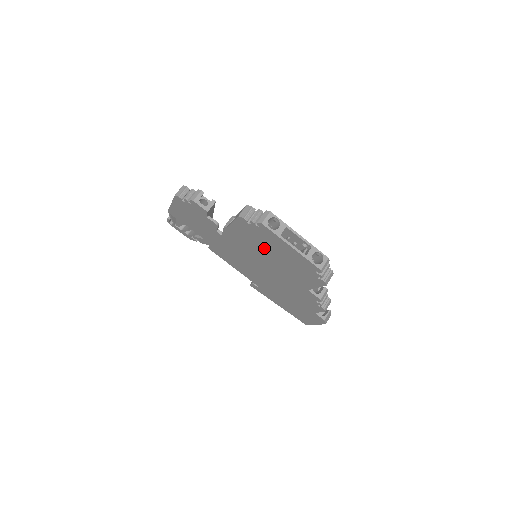
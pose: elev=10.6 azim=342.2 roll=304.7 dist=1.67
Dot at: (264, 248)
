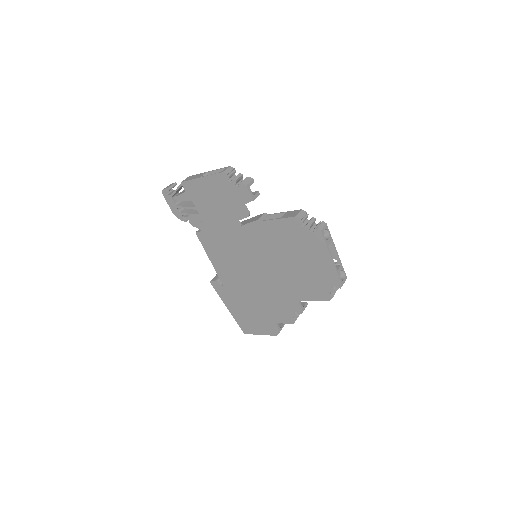
Dot at: (290, 252)
